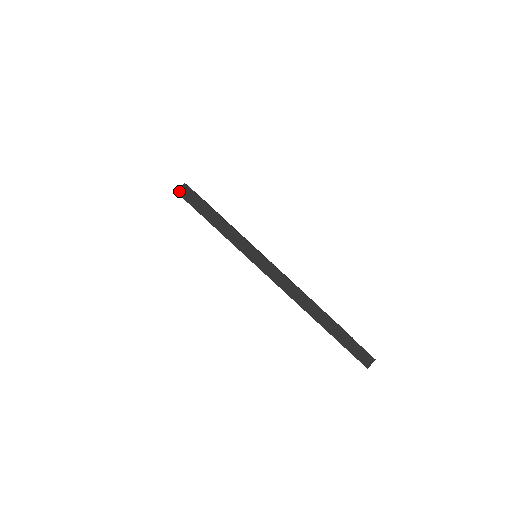
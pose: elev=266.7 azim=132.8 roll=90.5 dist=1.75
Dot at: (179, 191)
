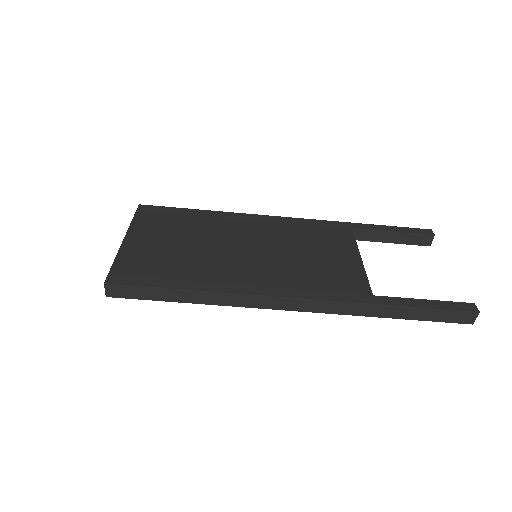
Dot at: (108, 294)
